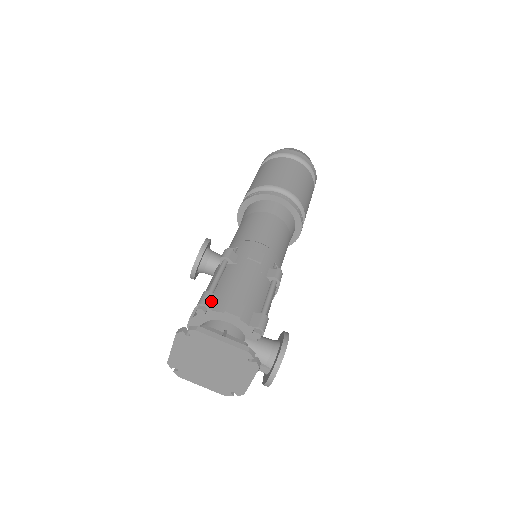
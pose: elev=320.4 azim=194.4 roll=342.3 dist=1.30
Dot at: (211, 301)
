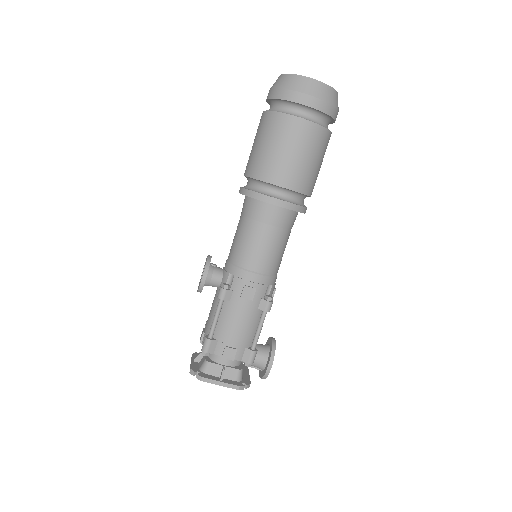
Dot at: (211, 347)
